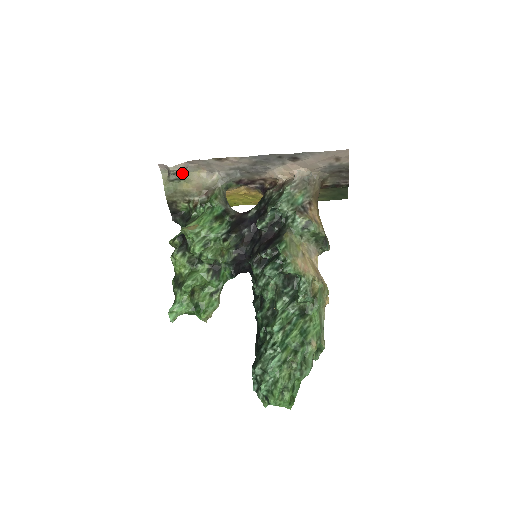
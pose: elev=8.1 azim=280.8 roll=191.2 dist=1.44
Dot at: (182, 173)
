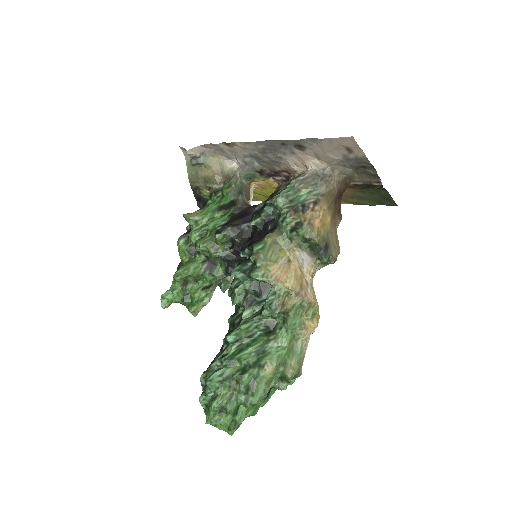
Dot at: (201, 158)
